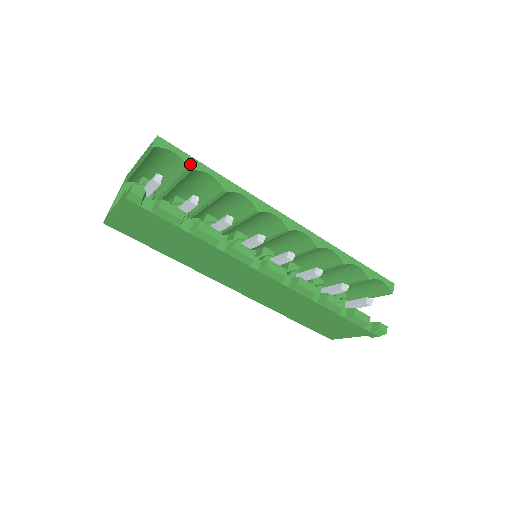
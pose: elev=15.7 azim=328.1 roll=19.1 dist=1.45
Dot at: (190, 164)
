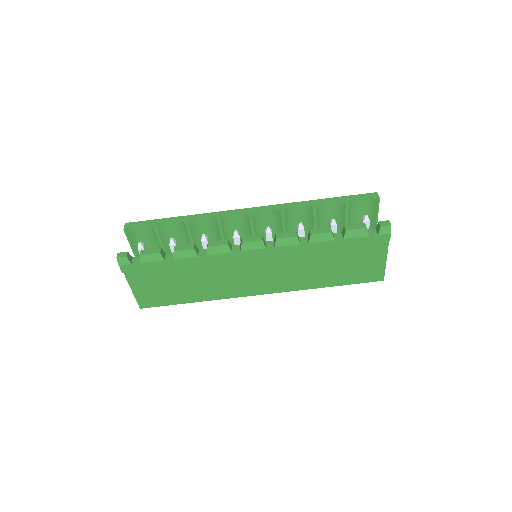
Dot at: (154, 224)
